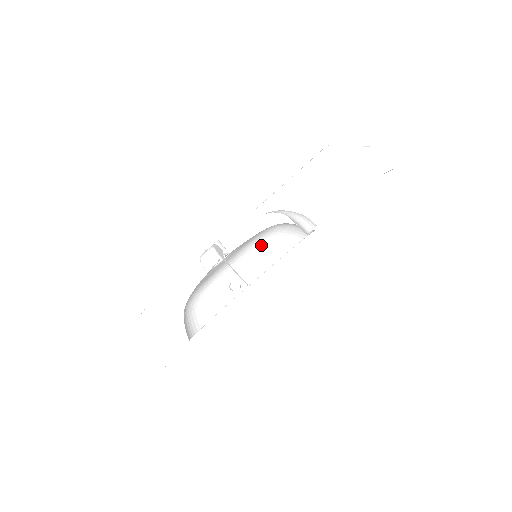
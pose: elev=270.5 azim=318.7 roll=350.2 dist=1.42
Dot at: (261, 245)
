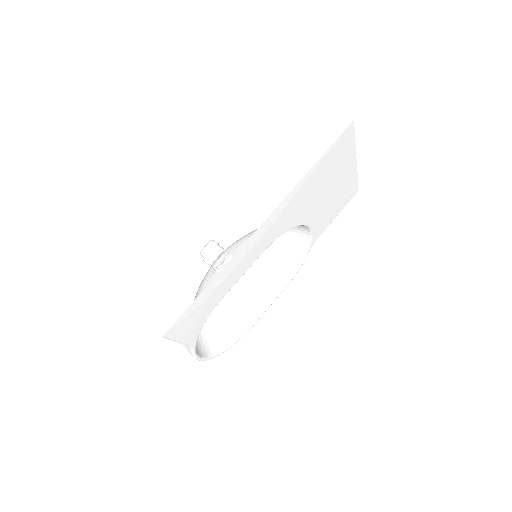
Dot at: (266, 267)
